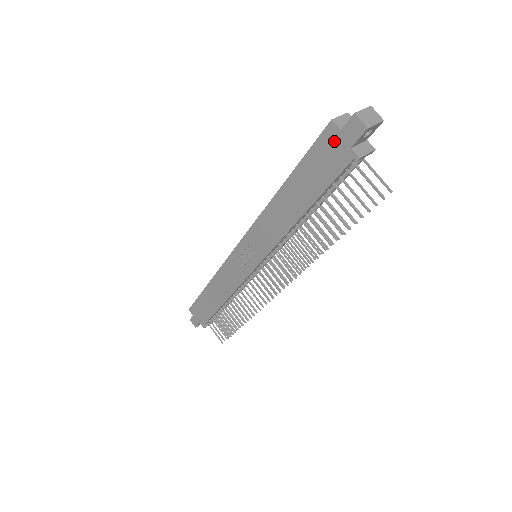
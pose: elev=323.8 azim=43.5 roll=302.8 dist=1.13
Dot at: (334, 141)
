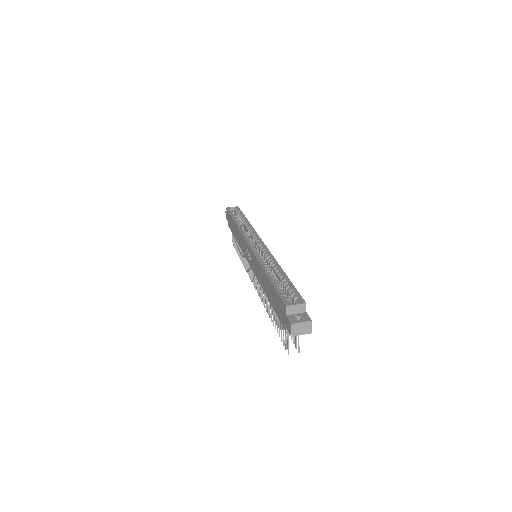
Dot at: (283, 312)
